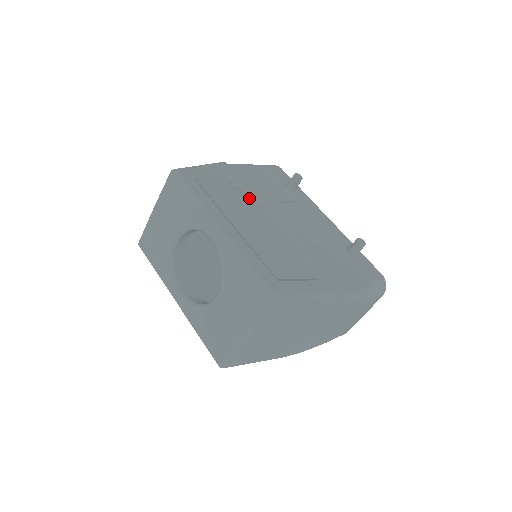
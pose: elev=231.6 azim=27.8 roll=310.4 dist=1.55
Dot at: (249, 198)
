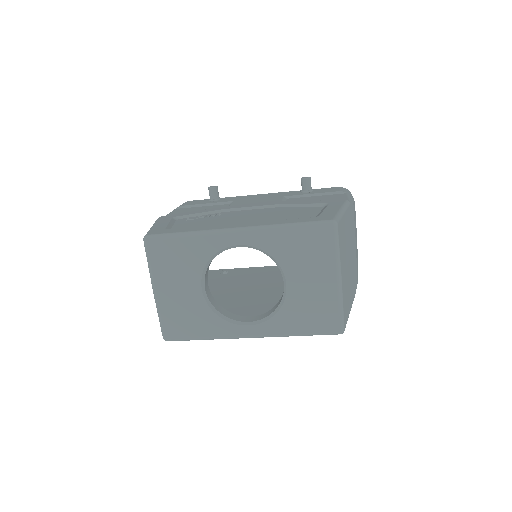
Dot at: (212, 215)
